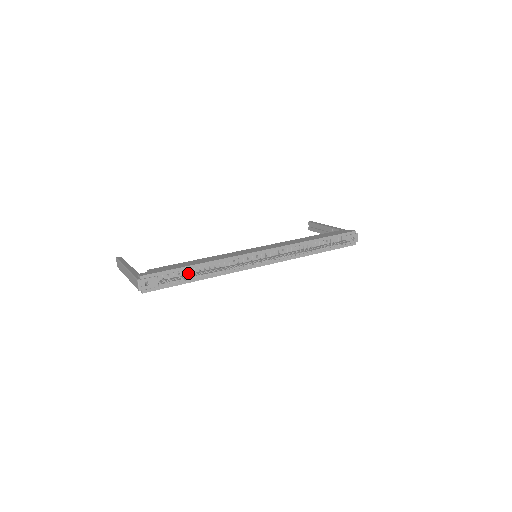
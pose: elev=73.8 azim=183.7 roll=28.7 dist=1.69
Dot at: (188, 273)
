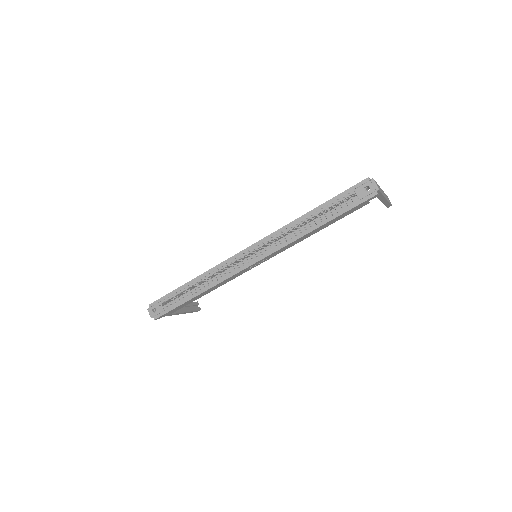
Dot at: (185, 292)
